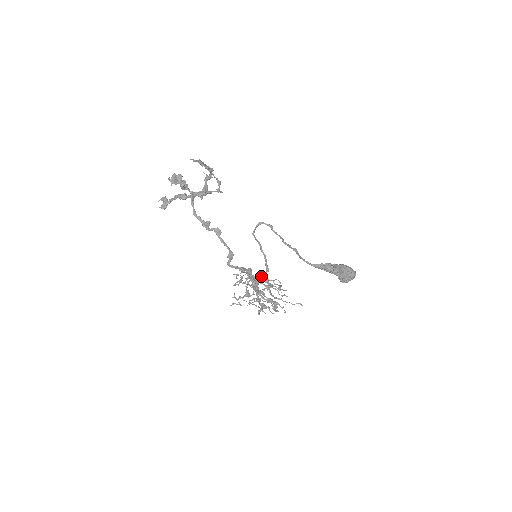
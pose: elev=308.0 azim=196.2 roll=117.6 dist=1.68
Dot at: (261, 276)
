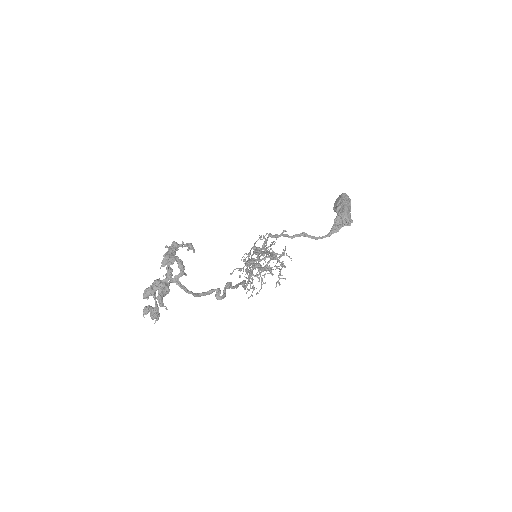
Dot at: (268, 263)
